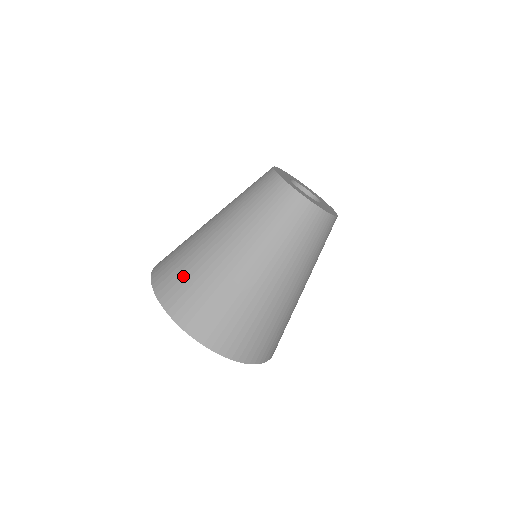
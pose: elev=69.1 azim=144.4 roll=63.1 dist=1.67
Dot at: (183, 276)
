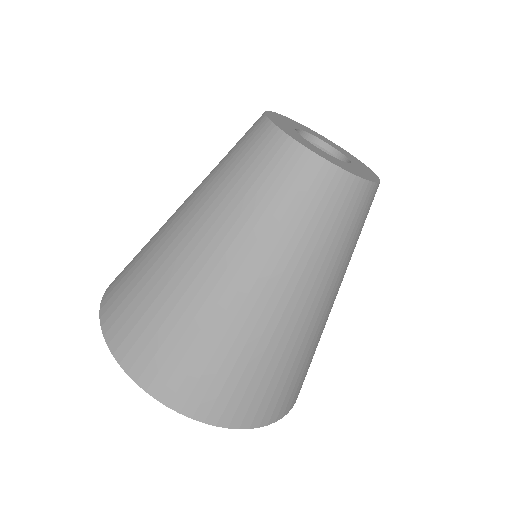
Dot at: (130, 269)
